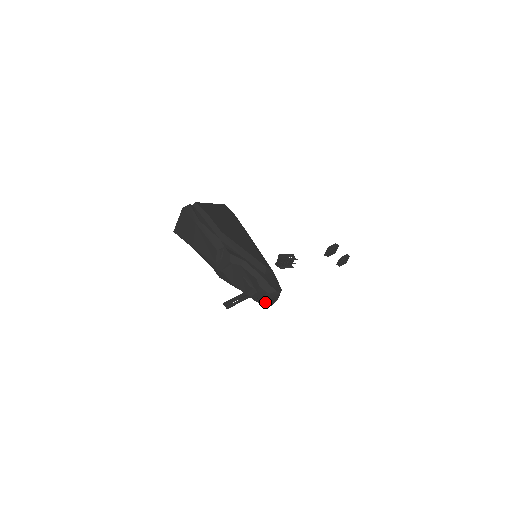
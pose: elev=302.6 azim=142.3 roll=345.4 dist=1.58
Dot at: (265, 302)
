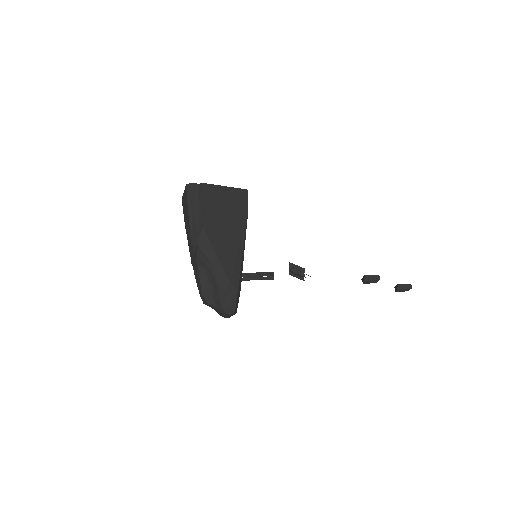
Dot at: (218, 313)
